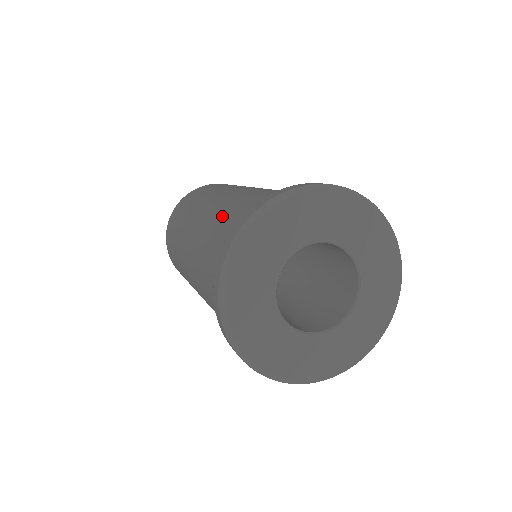
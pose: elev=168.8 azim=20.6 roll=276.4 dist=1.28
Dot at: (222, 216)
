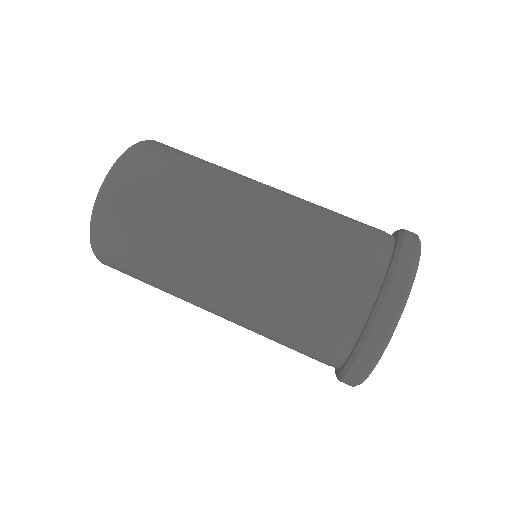
Dot at: occluded
